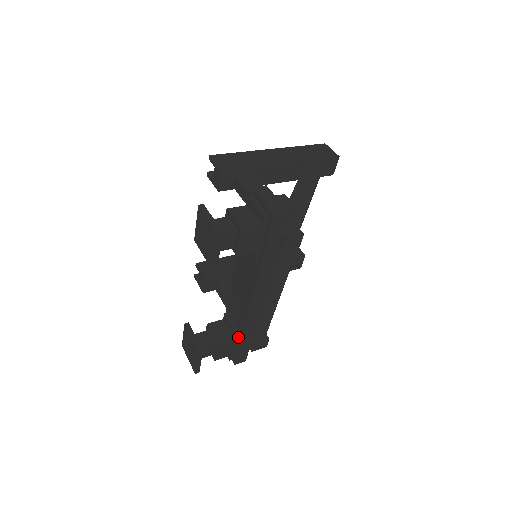
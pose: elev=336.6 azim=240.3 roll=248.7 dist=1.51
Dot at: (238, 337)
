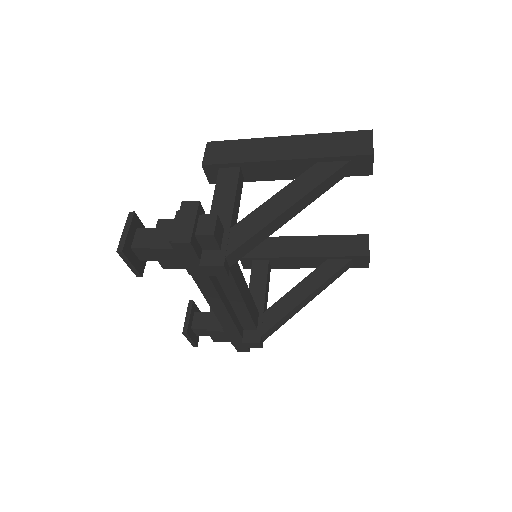
Dot at: occluded
